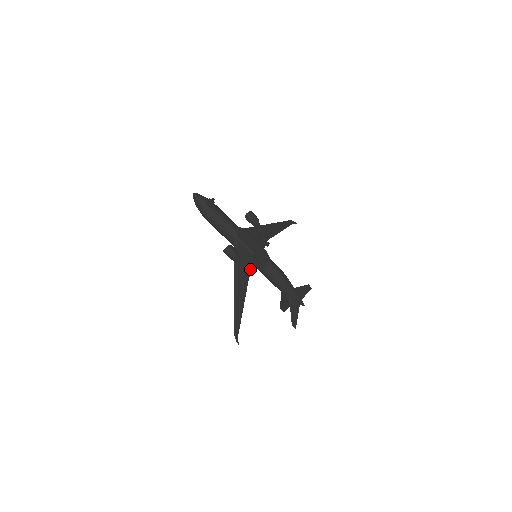
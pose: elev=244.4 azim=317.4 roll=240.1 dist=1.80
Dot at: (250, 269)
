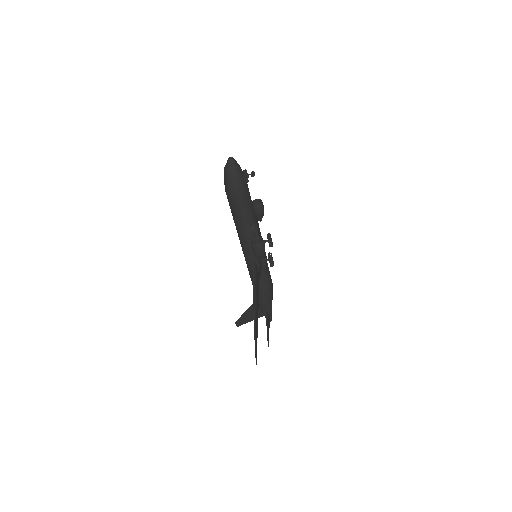
Dot at: (260, 271)
